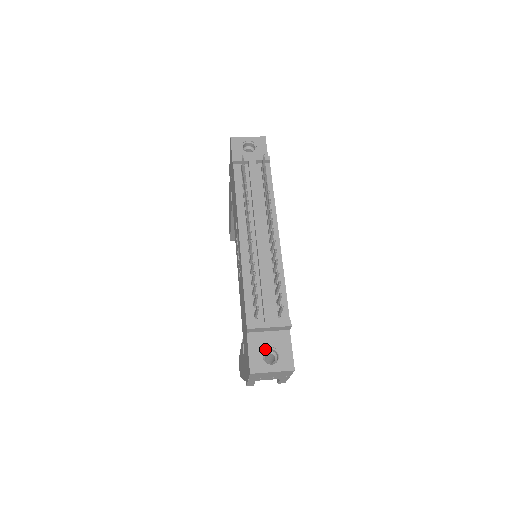
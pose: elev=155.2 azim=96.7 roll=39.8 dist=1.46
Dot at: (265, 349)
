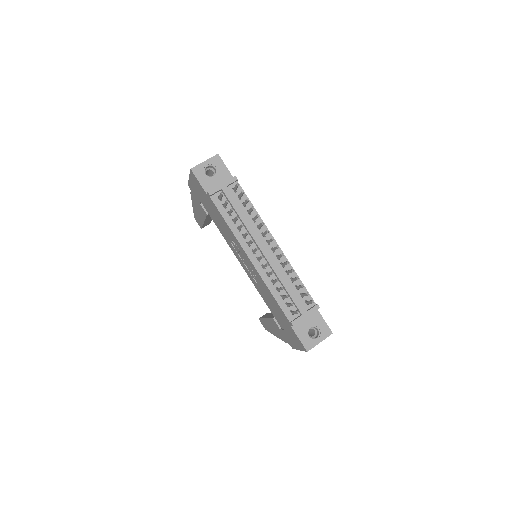
Dot at: (308, 330)
